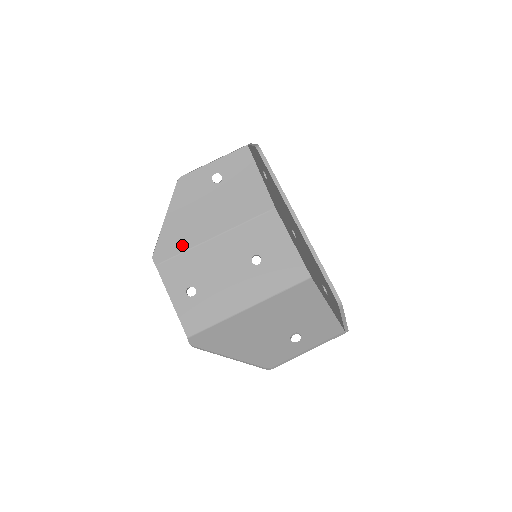
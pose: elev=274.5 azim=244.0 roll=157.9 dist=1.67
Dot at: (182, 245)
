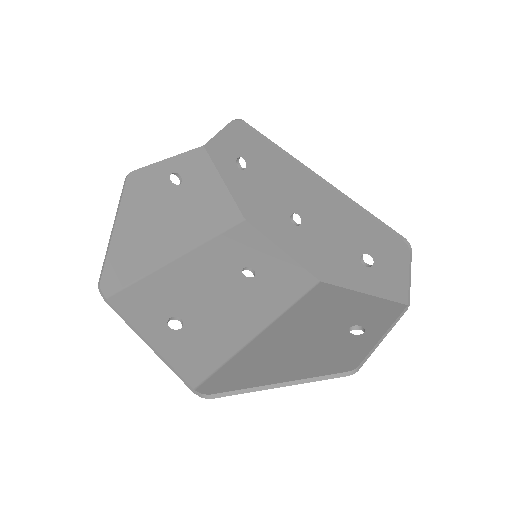
Dot at: (142, 265)
